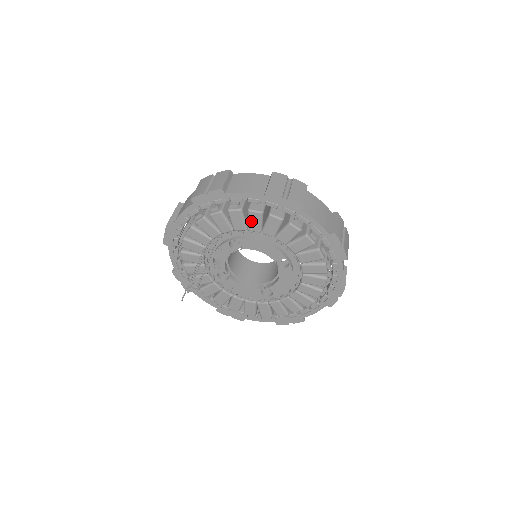
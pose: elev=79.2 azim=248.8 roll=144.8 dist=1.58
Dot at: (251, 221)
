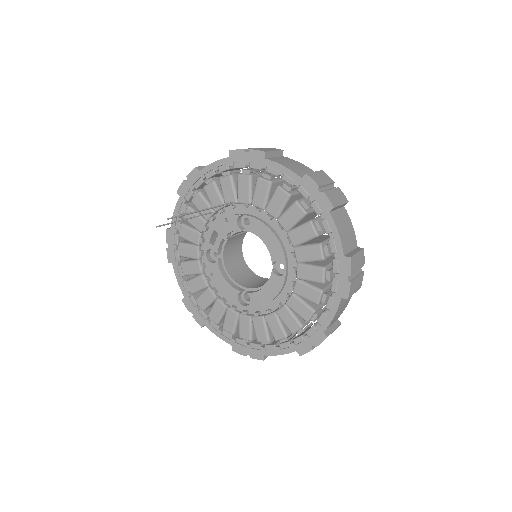
Dot at: (274, 200)
